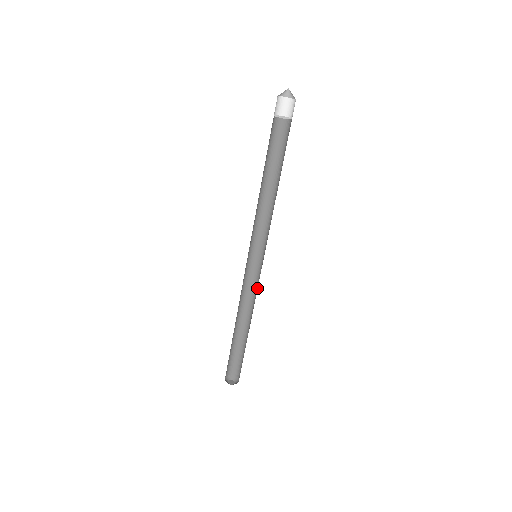
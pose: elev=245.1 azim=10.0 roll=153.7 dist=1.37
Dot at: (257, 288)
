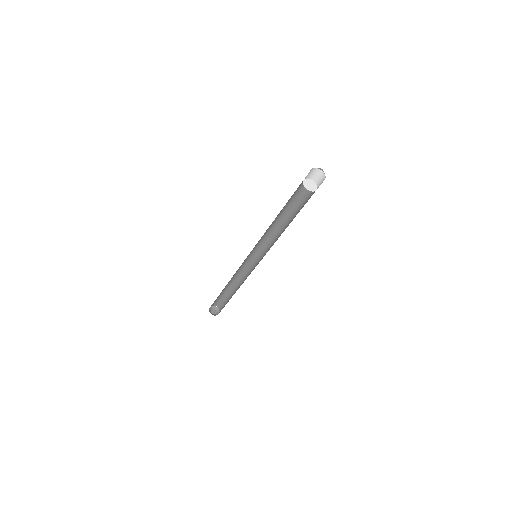
Dot at: (249, 268)
